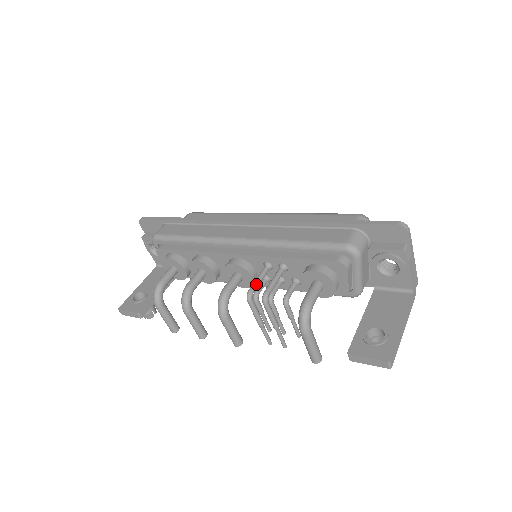
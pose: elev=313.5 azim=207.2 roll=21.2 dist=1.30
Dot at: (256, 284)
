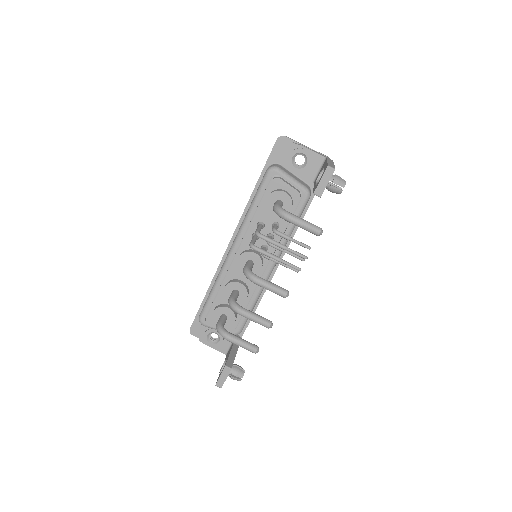
Dot at: (252, 241)
